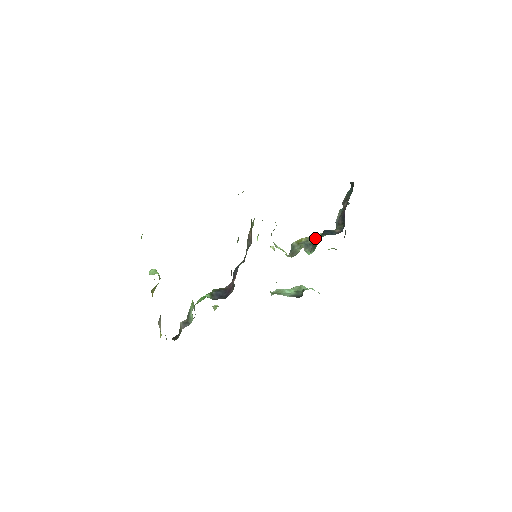
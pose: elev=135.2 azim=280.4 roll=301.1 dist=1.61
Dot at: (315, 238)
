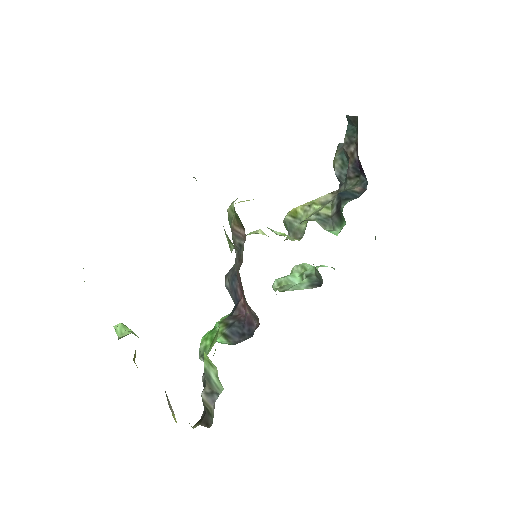
Dot at: (326, 207)
